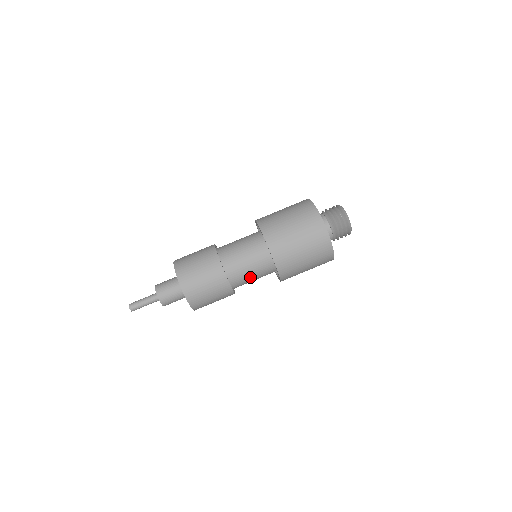
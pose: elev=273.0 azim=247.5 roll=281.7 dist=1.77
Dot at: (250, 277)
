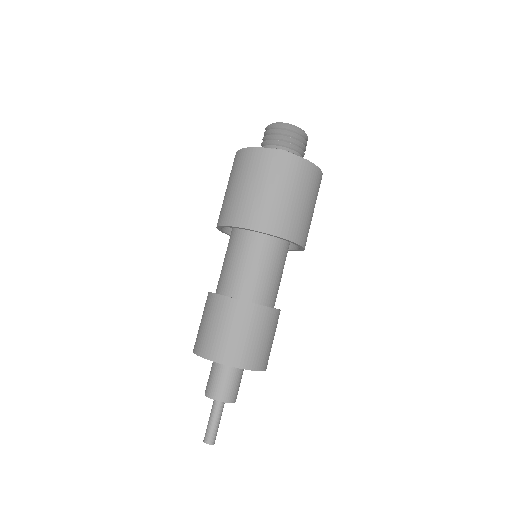
Dot at: occluded
